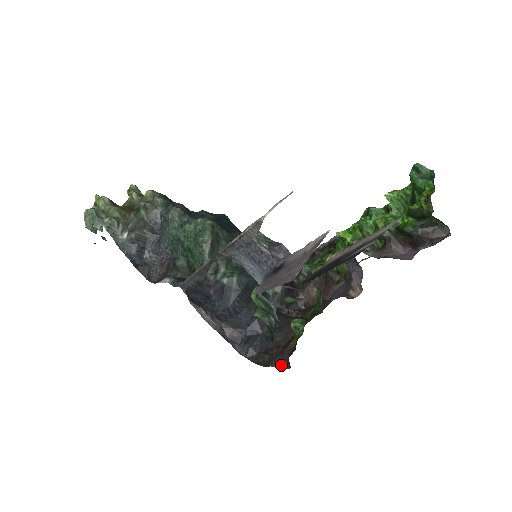
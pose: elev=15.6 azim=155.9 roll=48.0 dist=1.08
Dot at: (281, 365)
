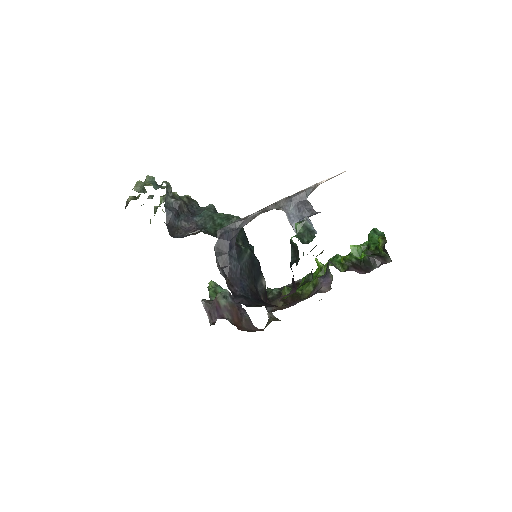
Dot at: (283, 296)
